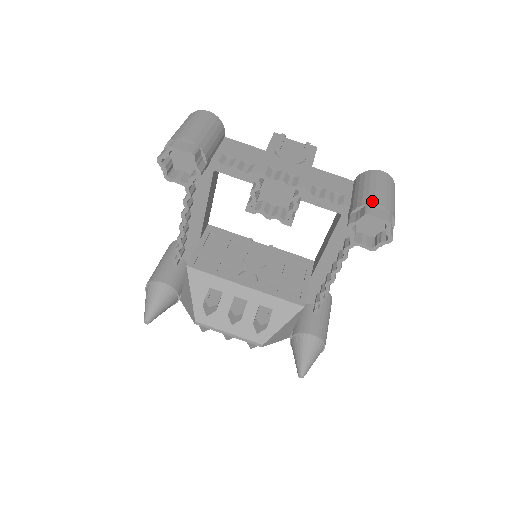
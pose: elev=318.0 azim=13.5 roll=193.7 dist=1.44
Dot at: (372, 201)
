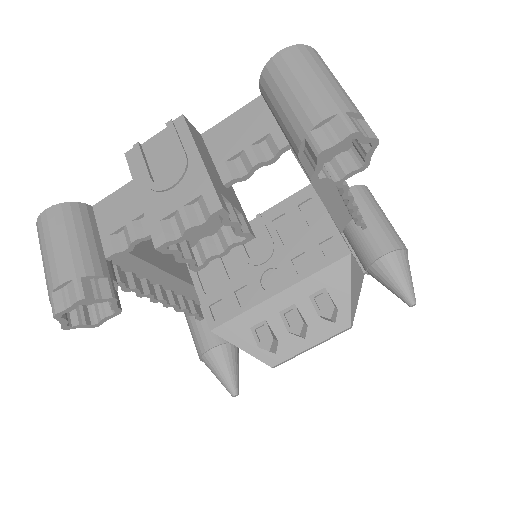
Dot at: (307, 124)
